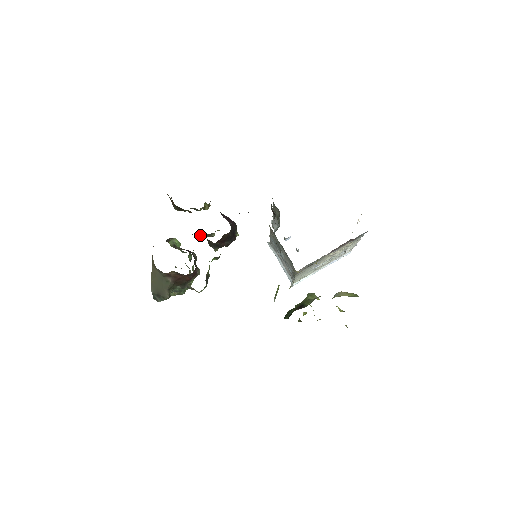
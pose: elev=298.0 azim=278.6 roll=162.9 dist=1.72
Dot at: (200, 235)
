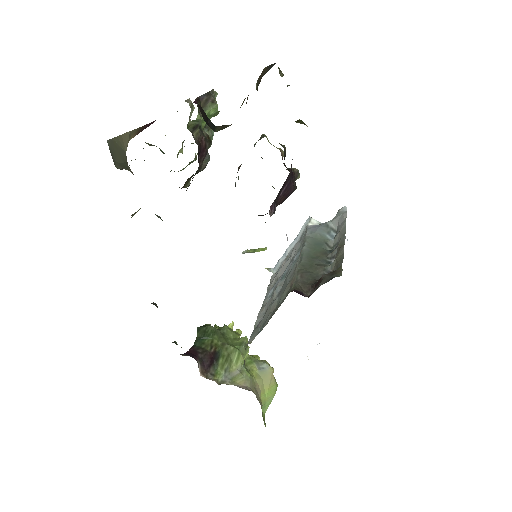
Dot at: occluded
